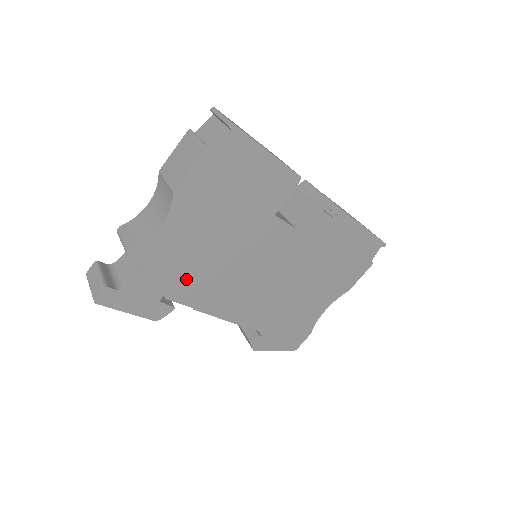
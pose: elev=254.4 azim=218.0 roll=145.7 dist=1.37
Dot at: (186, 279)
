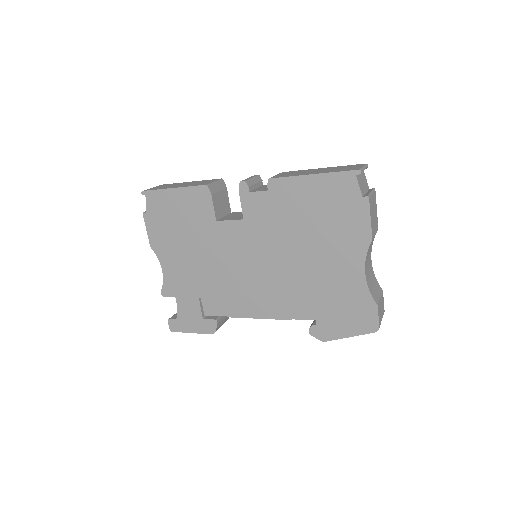
Dot at: (205, 296)
